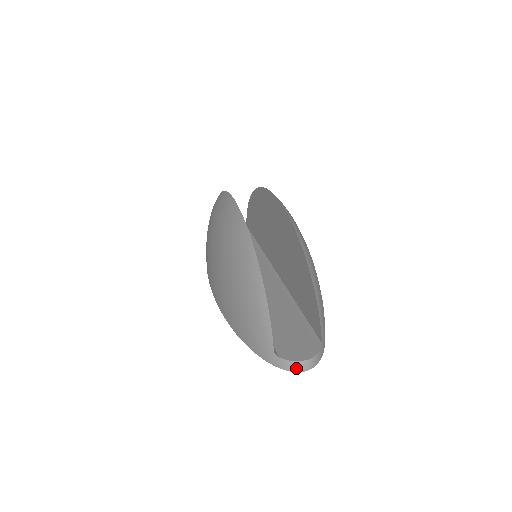
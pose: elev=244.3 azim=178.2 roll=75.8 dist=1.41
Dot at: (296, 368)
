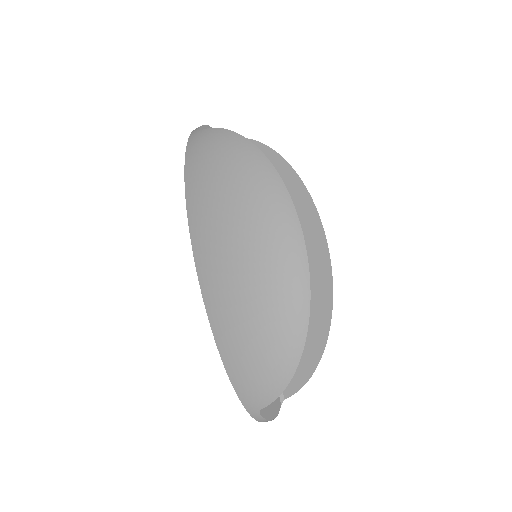
Dot at: occluded
